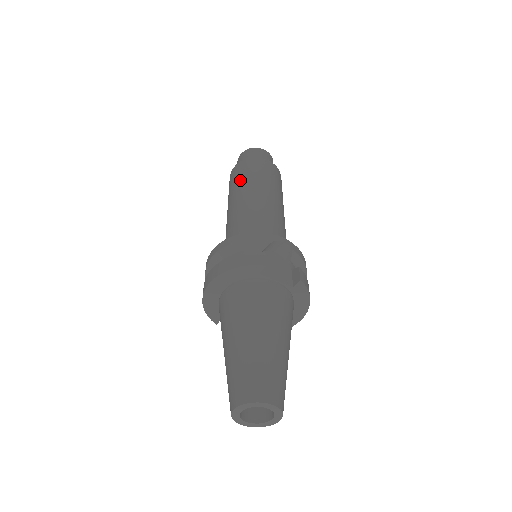
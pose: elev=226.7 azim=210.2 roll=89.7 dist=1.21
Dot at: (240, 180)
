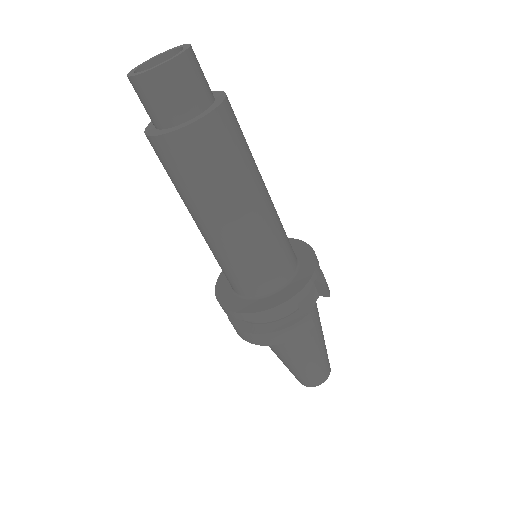
Dot at: (202, 183)
